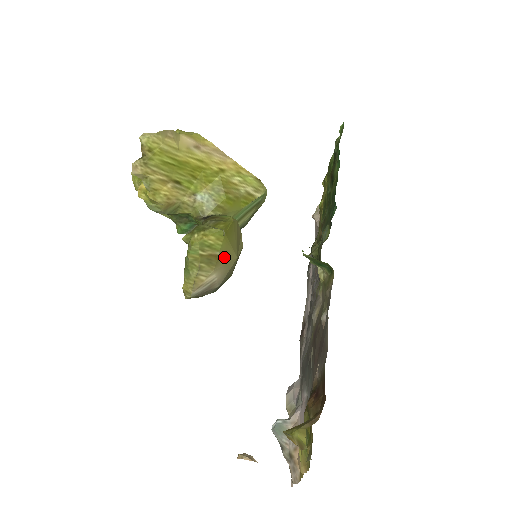
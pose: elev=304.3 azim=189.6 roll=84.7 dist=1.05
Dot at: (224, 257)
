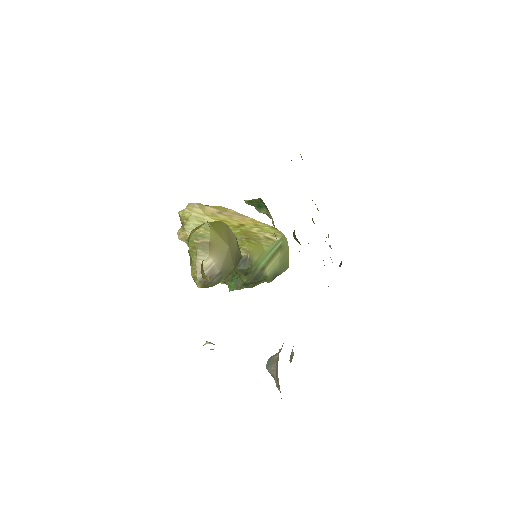
Dot at: (216, 245)
